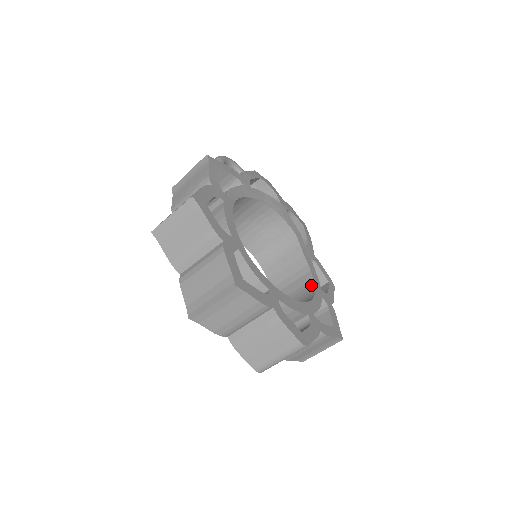
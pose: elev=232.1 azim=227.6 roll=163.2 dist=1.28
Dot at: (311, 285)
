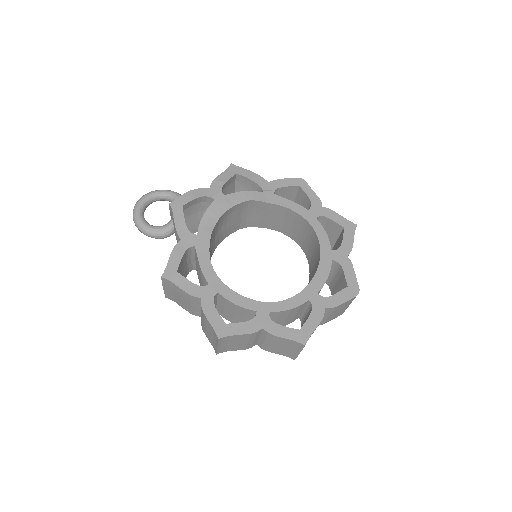
Dot at: (300, 218)
